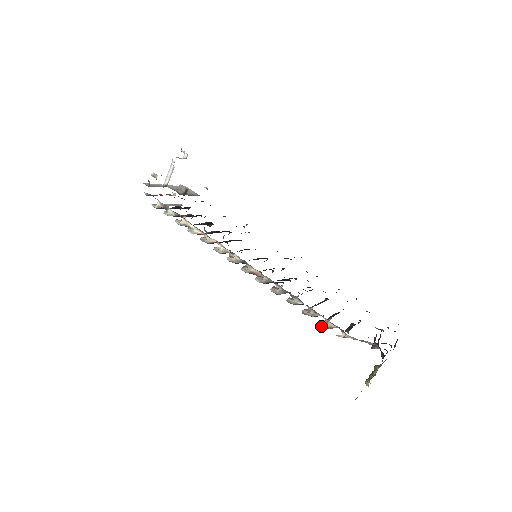
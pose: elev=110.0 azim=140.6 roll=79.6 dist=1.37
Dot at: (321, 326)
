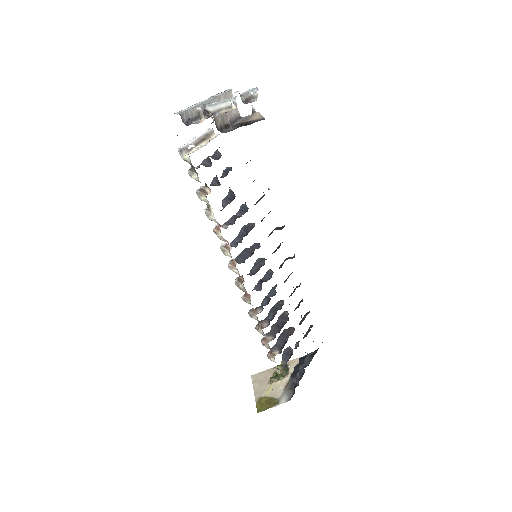
Dot at: (268, 357)
